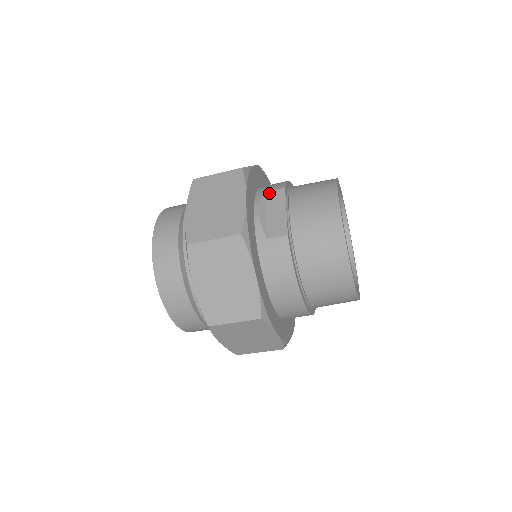
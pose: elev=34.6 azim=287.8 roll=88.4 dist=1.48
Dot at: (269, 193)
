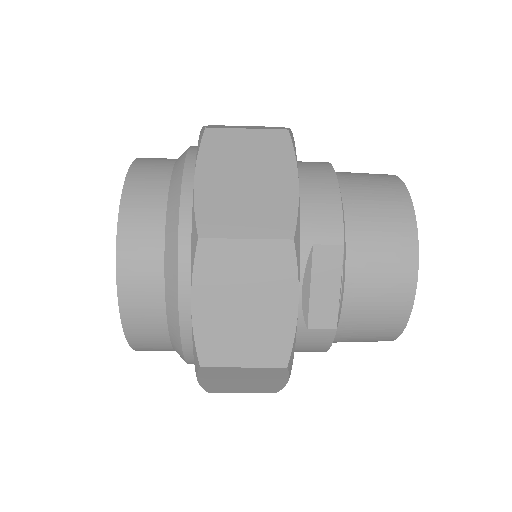
Dot at: (317, 249)
